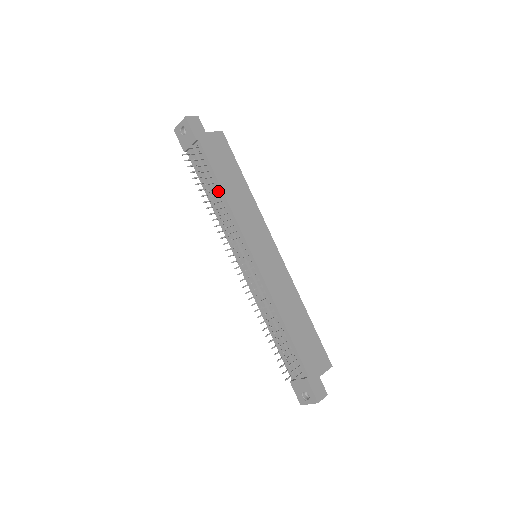
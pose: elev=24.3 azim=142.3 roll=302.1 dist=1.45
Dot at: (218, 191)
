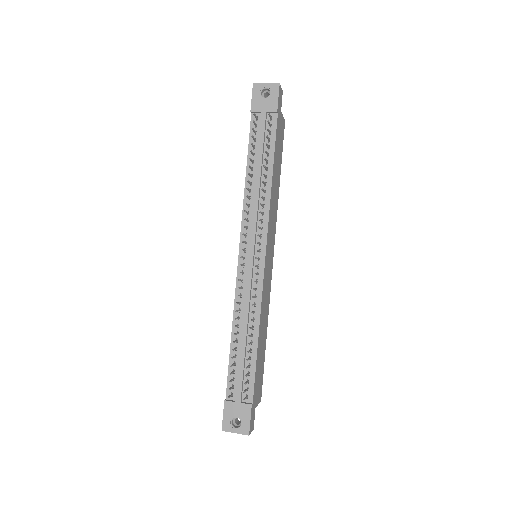
Dot at: (266, 172)
